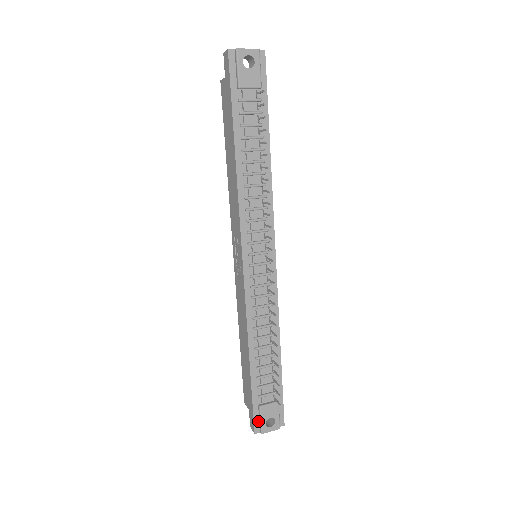
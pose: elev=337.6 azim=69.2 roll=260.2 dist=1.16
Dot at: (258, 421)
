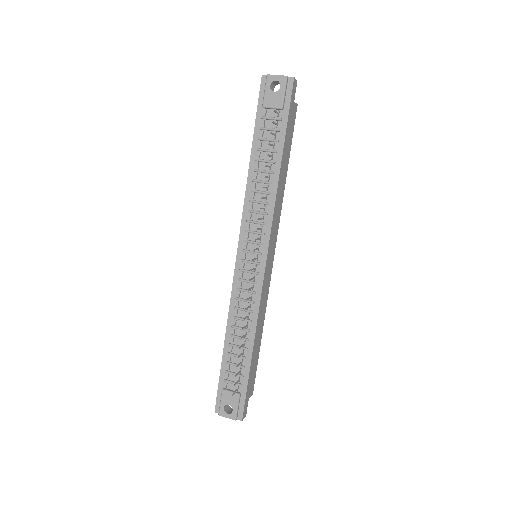
Dot at: (220, 402)
